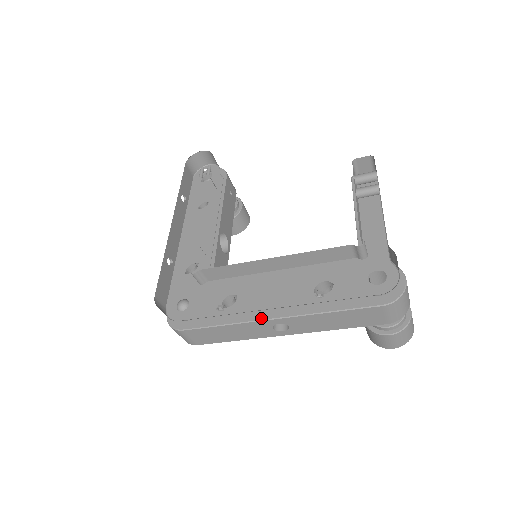
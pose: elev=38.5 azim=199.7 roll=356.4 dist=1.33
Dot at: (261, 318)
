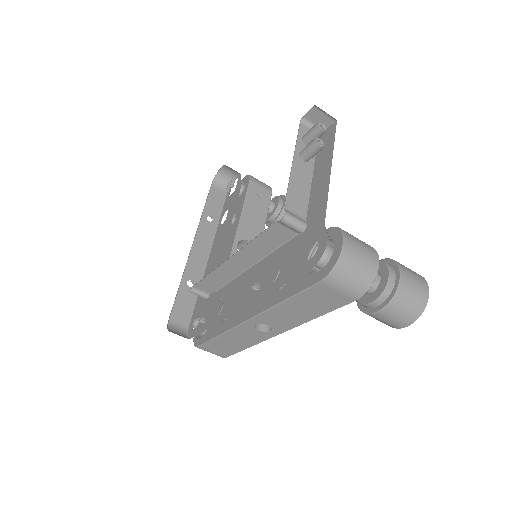
Dot at: (239, 322)
